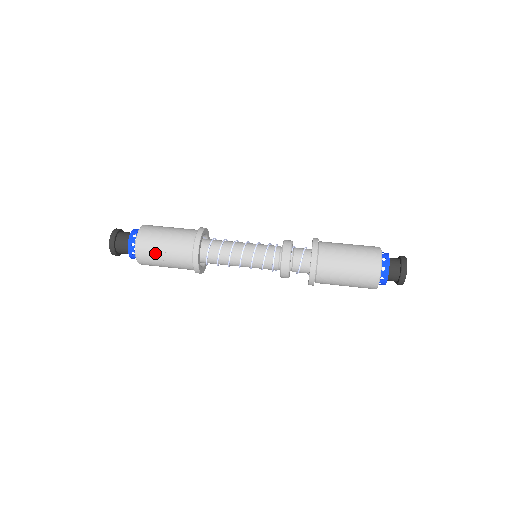
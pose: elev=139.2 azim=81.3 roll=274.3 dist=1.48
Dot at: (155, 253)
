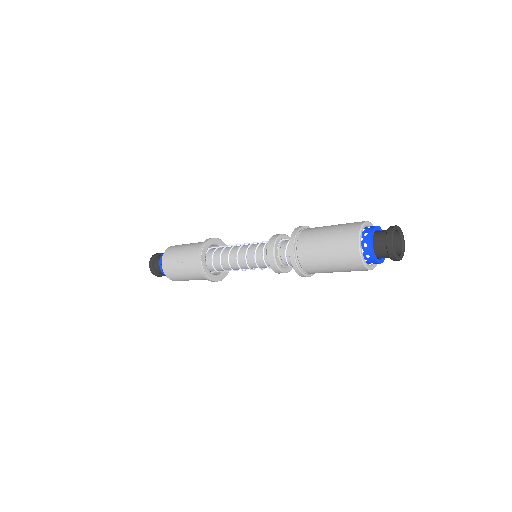
Dot at: (174, 257)
